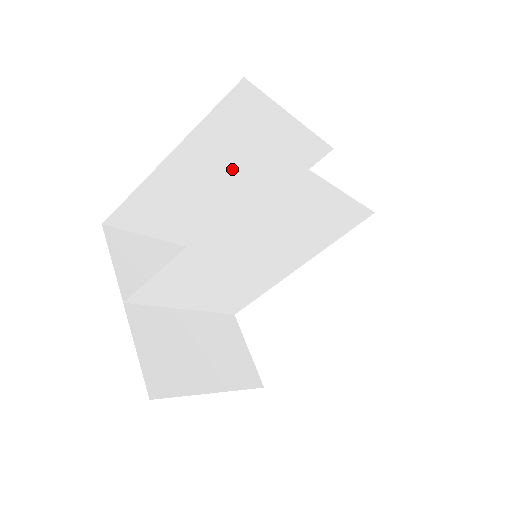
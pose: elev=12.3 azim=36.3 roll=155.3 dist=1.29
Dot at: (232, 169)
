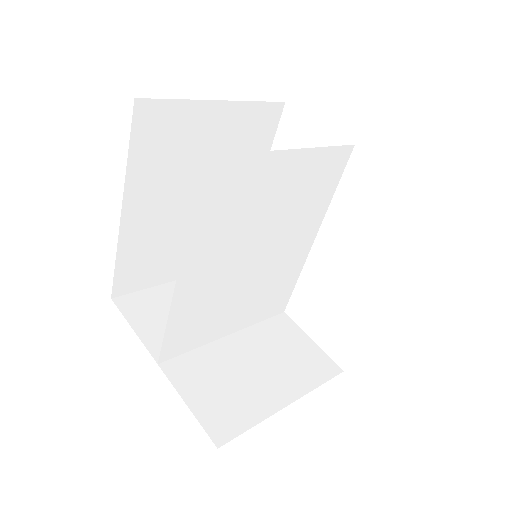
Dot at: (194, 183)
